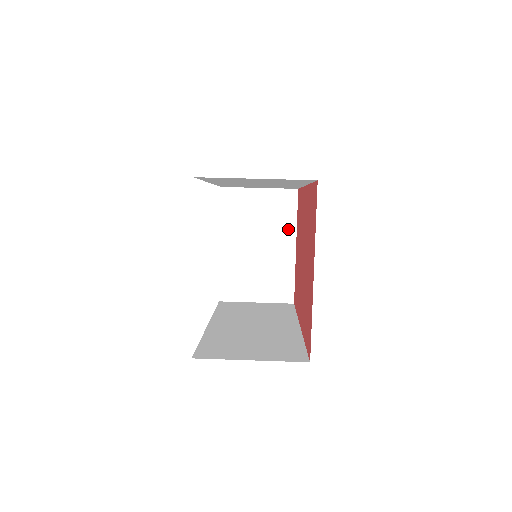
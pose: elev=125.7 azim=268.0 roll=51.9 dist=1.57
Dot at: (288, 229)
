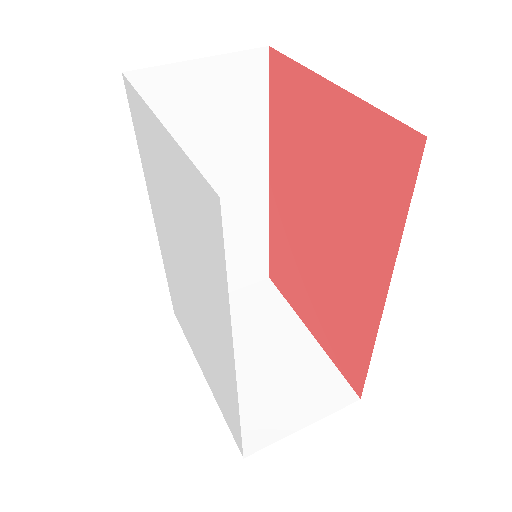
Dot at: (285, 317)
